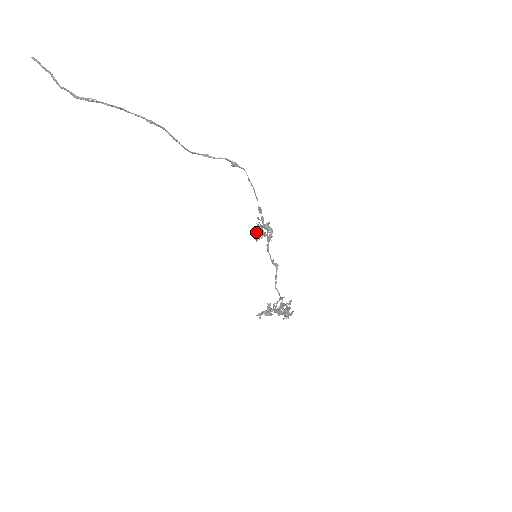
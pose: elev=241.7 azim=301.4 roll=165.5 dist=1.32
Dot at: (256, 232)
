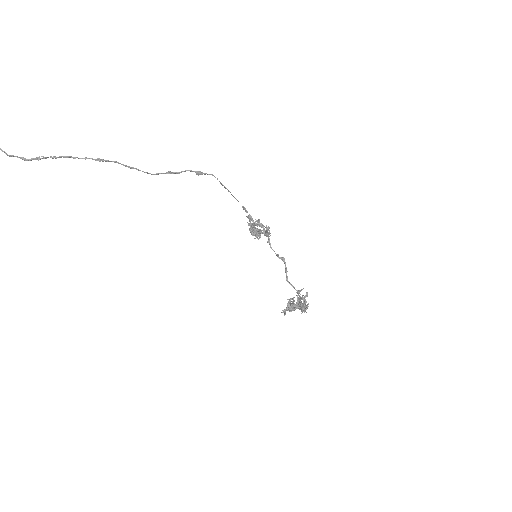
Dot at: occluded
